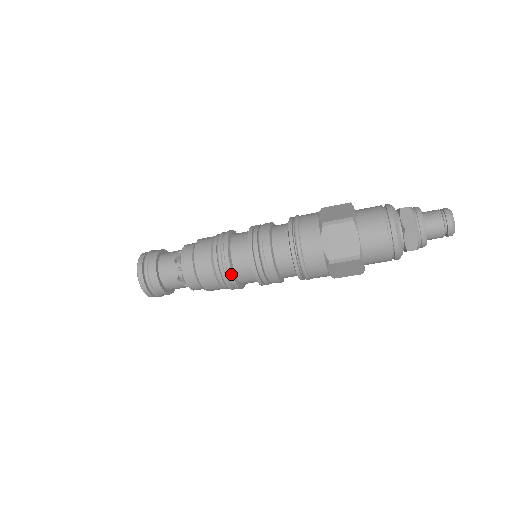
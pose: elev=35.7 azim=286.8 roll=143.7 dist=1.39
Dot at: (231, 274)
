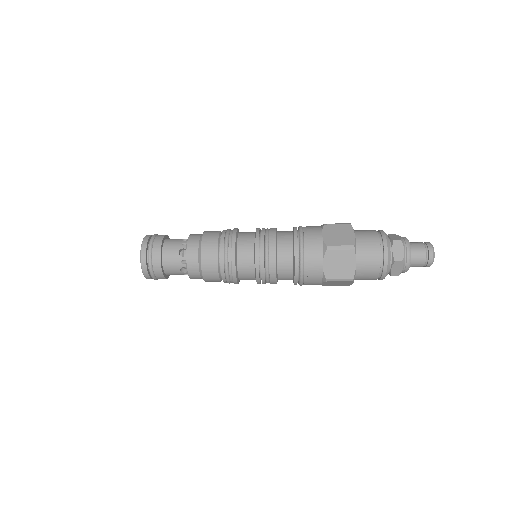
Dot at: occluded
